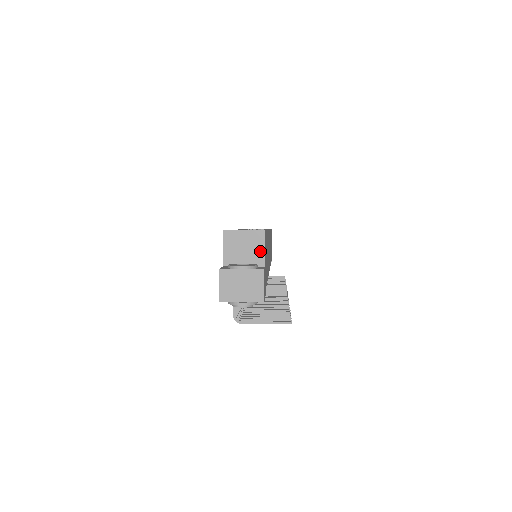
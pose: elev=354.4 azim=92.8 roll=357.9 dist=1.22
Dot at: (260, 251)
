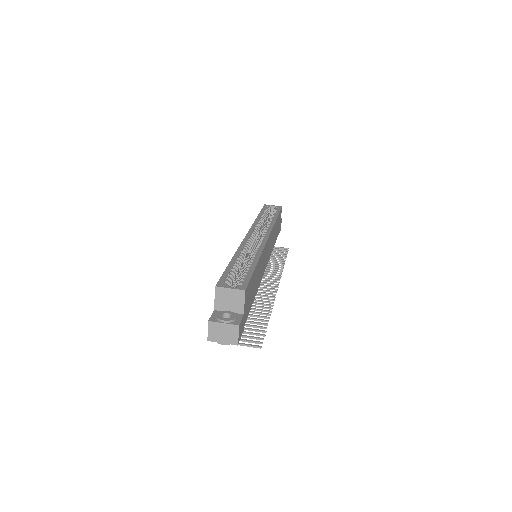
Dot at: (241, 304)
